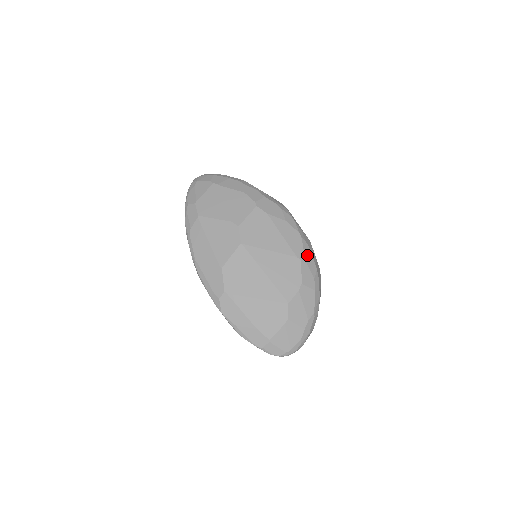
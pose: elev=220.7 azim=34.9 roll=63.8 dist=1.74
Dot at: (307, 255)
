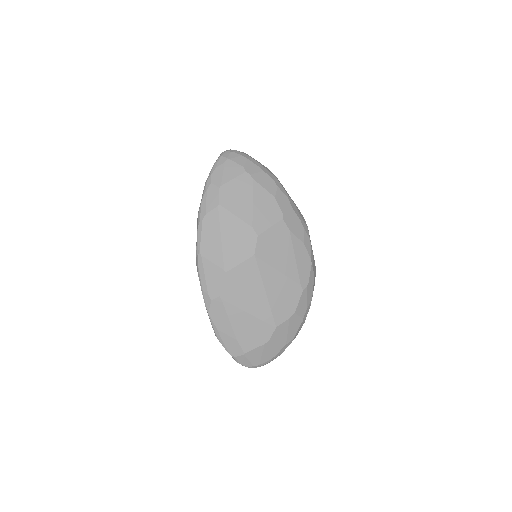
Dot at: (310, 285)
